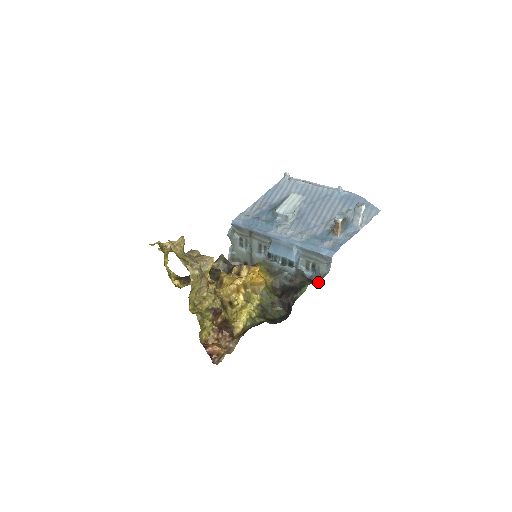
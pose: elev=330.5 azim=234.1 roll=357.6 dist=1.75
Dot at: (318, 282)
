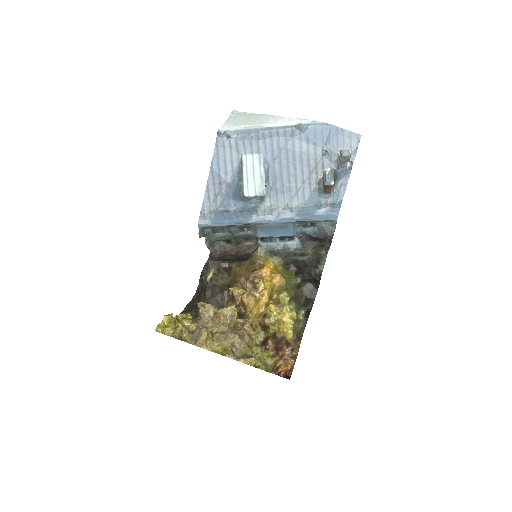
Dot at: (327, 240)
